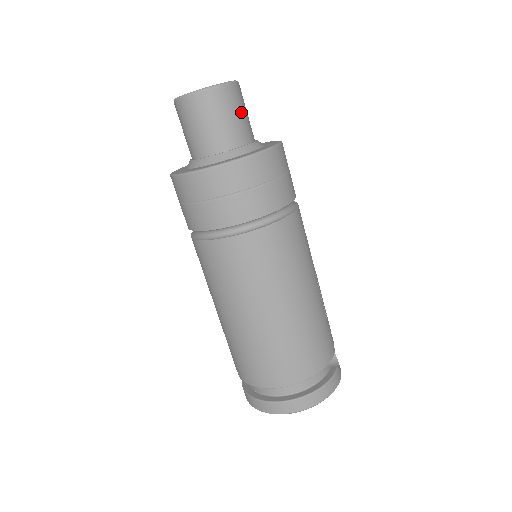
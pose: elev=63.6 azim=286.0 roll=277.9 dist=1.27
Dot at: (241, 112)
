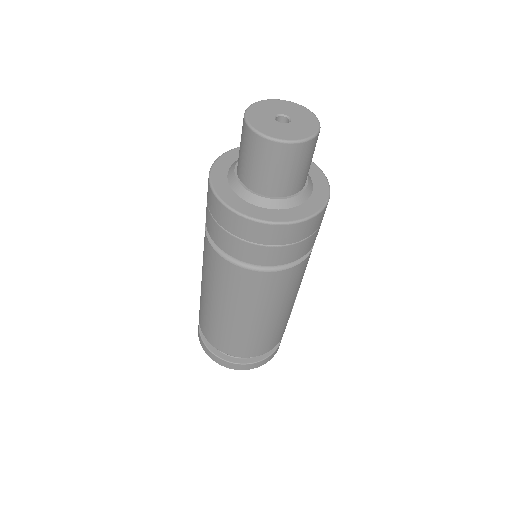
Dot at: (307, 164)
